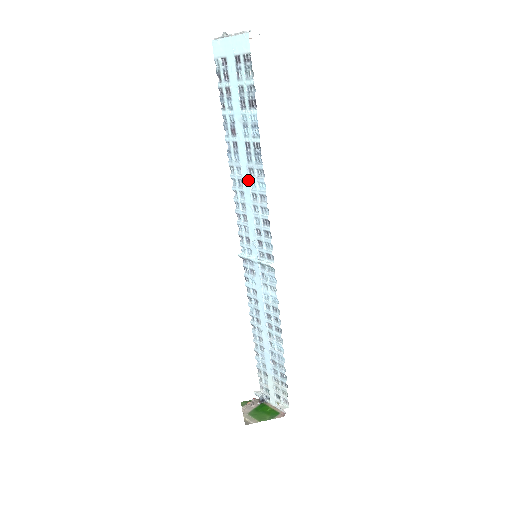
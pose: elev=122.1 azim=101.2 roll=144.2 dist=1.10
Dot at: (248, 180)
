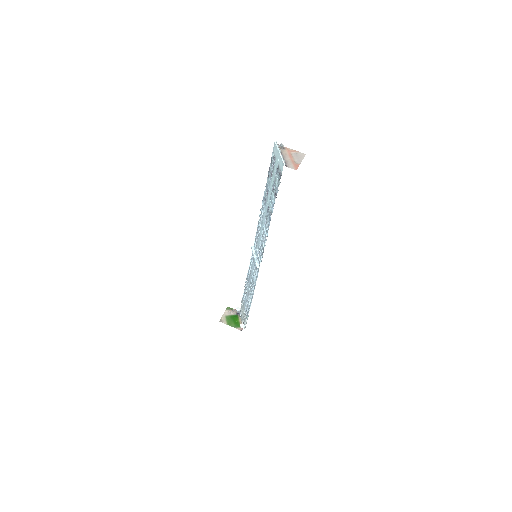
Dot at: (264, 222)
